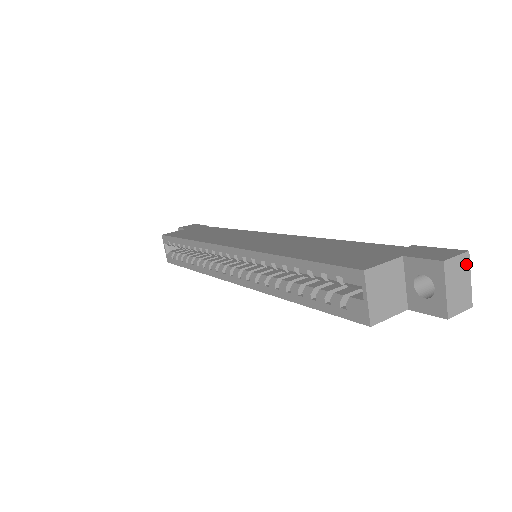
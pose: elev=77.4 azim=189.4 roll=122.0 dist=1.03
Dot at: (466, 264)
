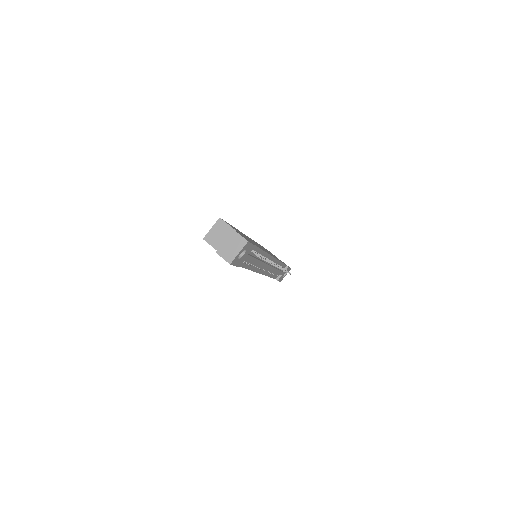
Dot at: (242, 244)
